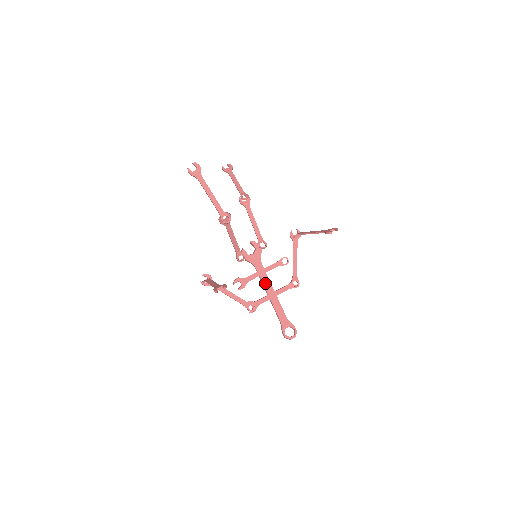
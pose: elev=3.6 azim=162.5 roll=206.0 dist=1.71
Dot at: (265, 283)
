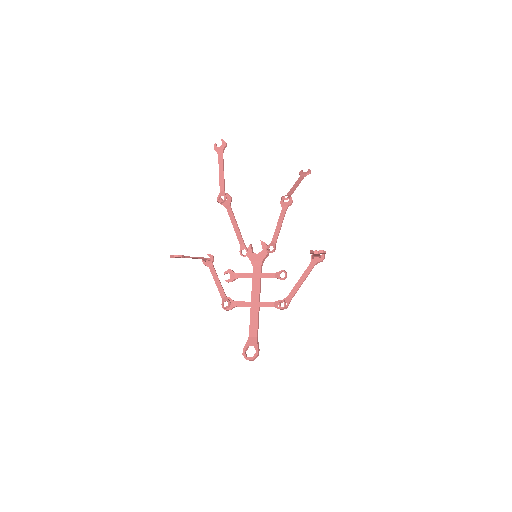
Dot at: (254, 288)
